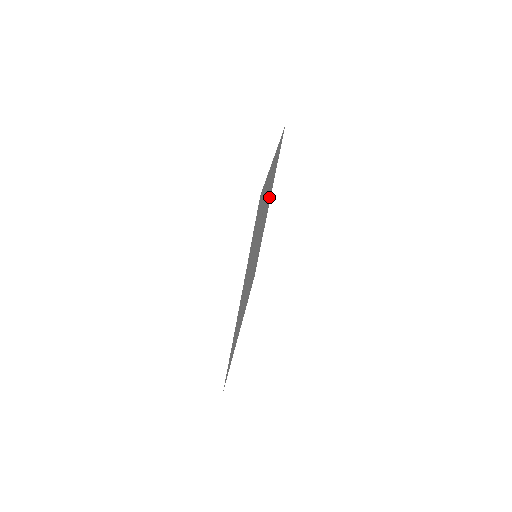
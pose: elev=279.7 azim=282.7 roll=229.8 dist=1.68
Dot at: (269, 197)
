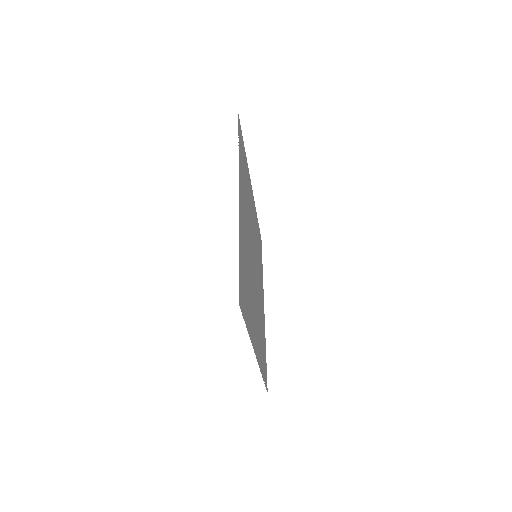
Dot at: occluded
